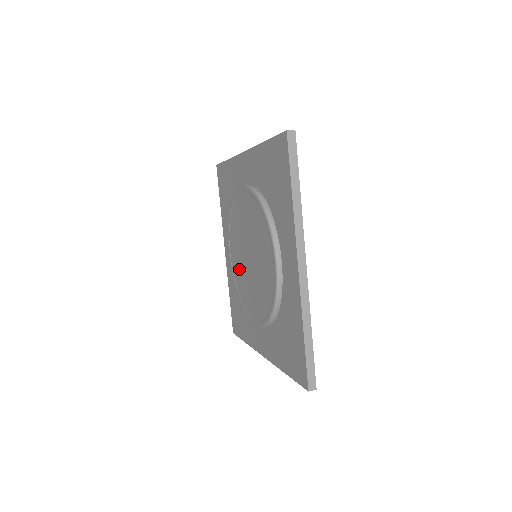
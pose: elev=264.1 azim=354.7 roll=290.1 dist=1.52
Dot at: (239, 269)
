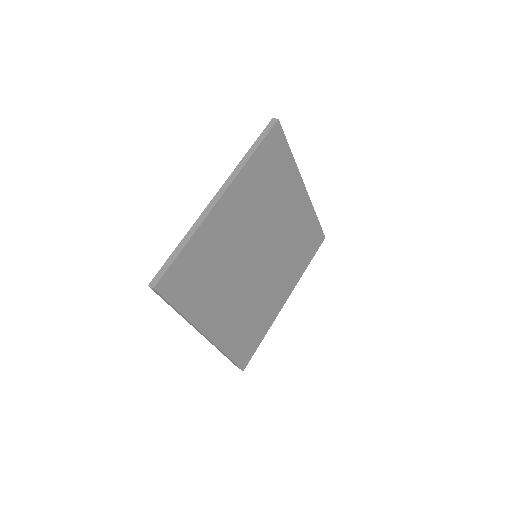
Dot at: occluded
